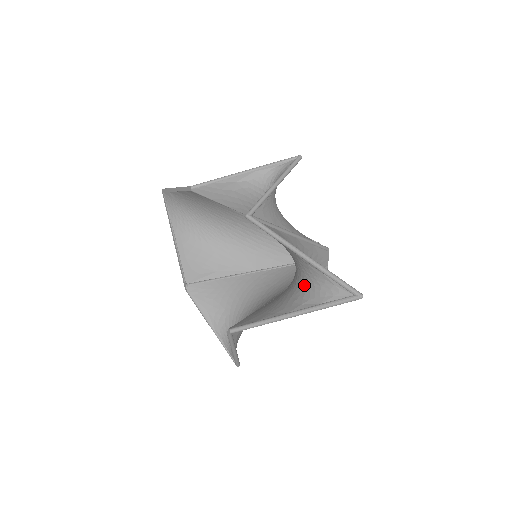
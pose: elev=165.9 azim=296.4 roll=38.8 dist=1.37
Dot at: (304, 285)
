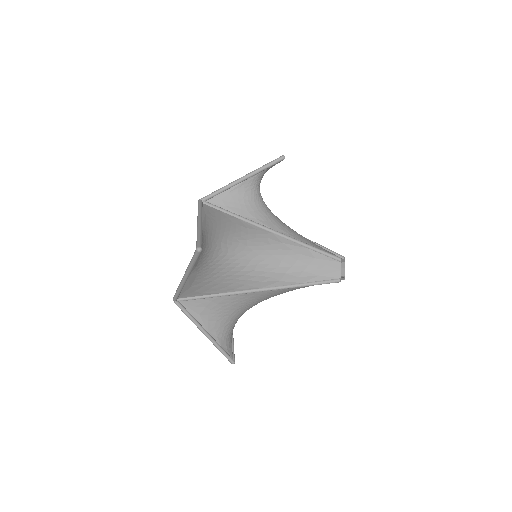
Dot at: (208, 255)
